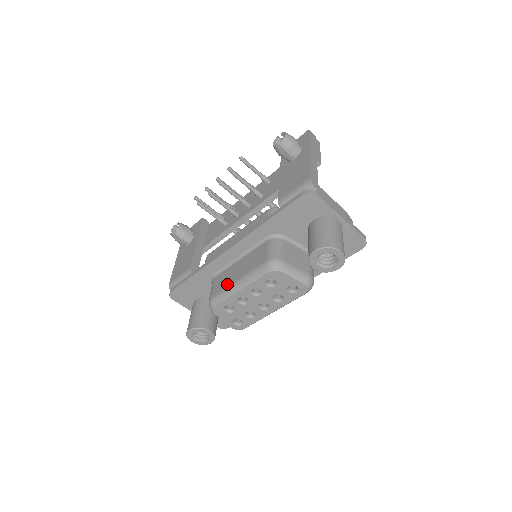
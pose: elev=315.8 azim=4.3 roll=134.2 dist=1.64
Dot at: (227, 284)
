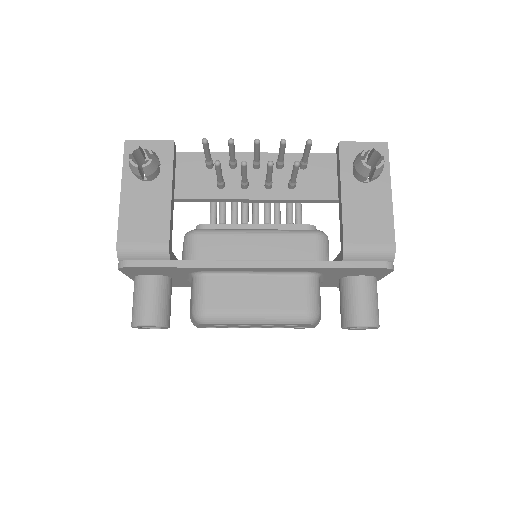
Dot at: (237, 307)
